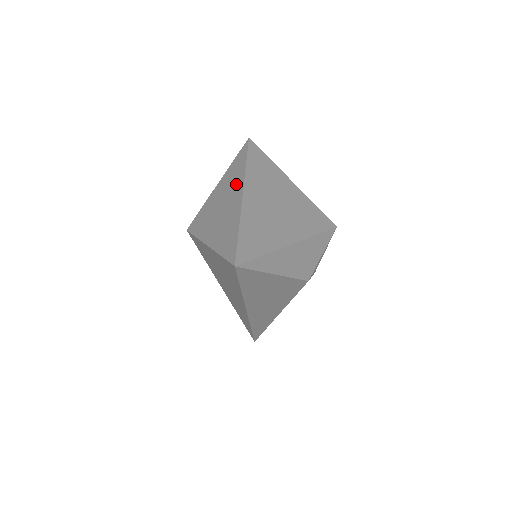
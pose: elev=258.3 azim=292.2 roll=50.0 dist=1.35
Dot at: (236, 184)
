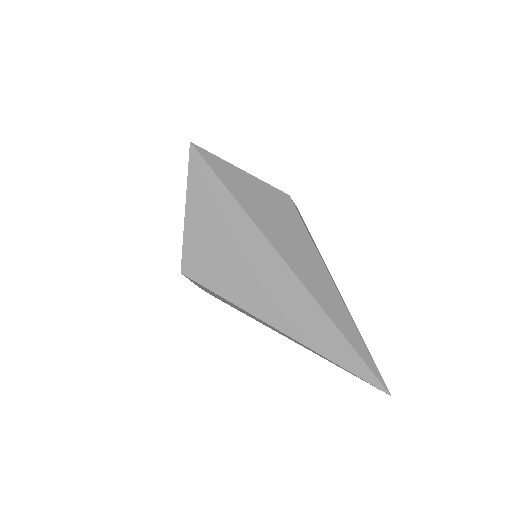
Dot at: occluded
